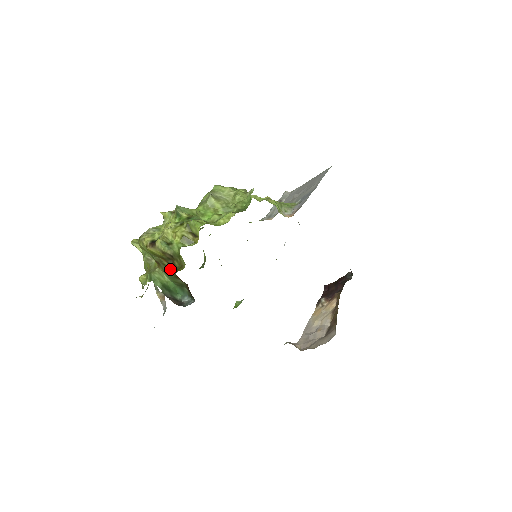
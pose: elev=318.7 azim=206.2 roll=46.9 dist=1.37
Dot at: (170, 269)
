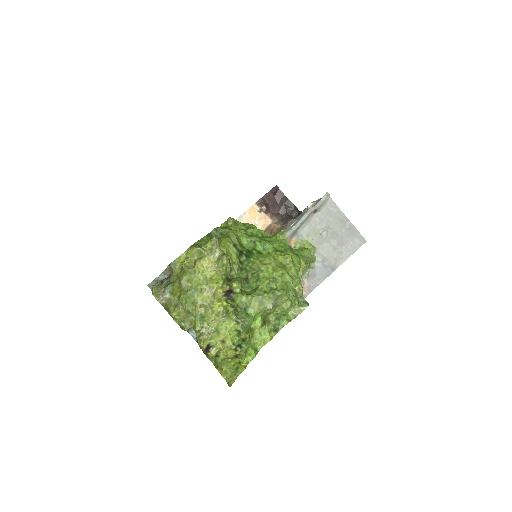
Dot at: occluded
